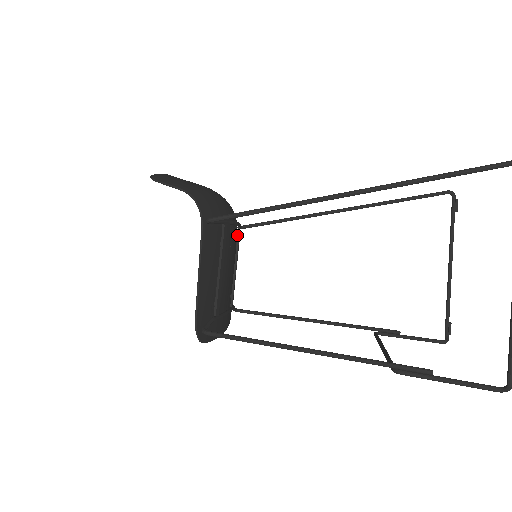
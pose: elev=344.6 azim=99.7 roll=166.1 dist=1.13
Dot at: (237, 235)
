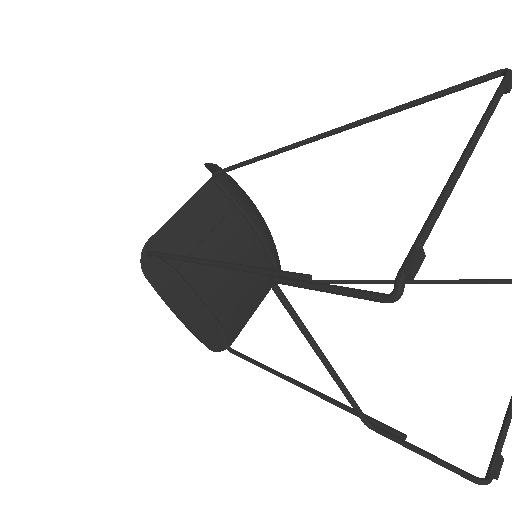
Dot at: (263, 260)
